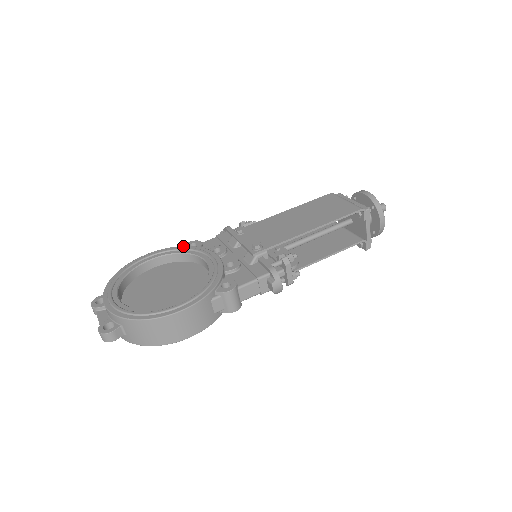
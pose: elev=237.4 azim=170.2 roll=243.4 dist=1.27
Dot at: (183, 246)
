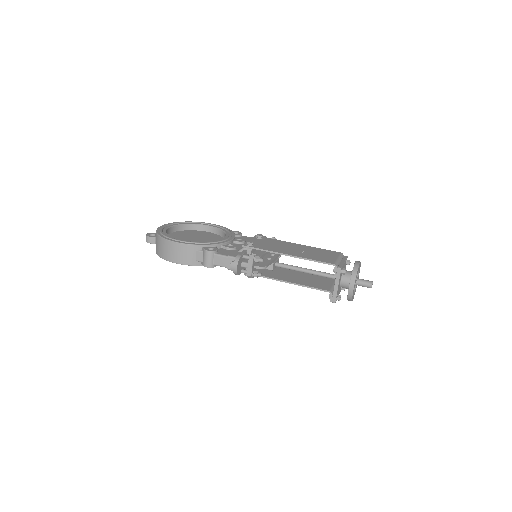
Dot at: occluded
